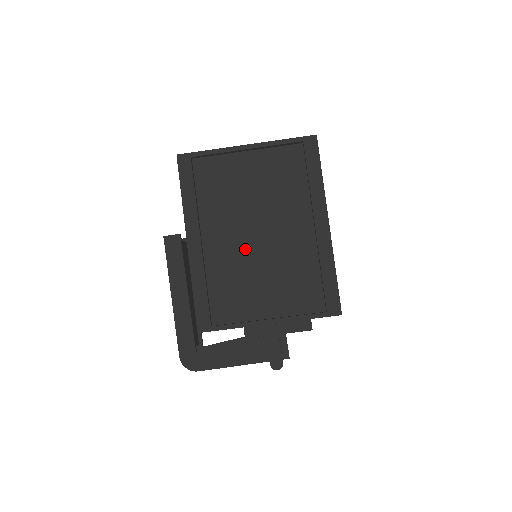
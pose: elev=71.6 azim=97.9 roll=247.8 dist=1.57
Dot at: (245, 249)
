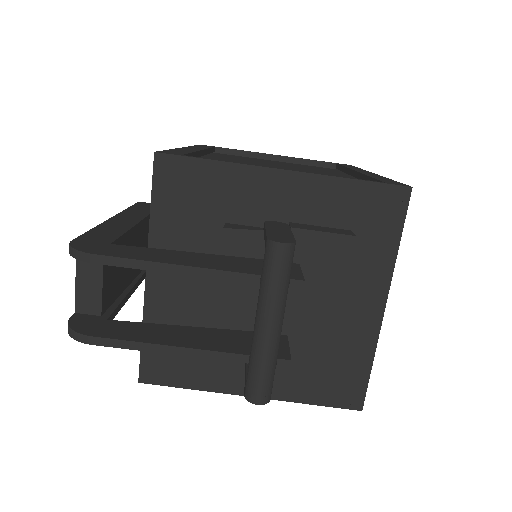
Dot at: occluded
